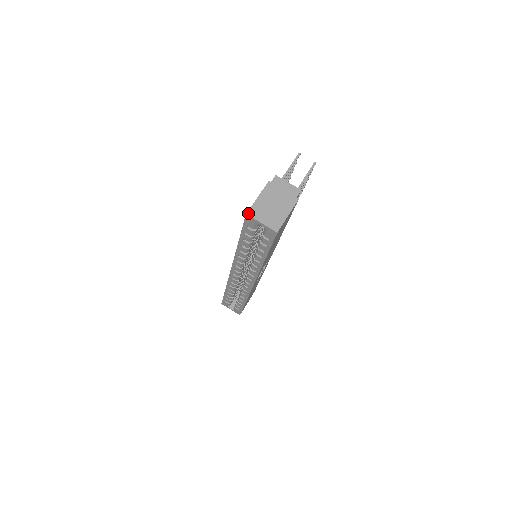
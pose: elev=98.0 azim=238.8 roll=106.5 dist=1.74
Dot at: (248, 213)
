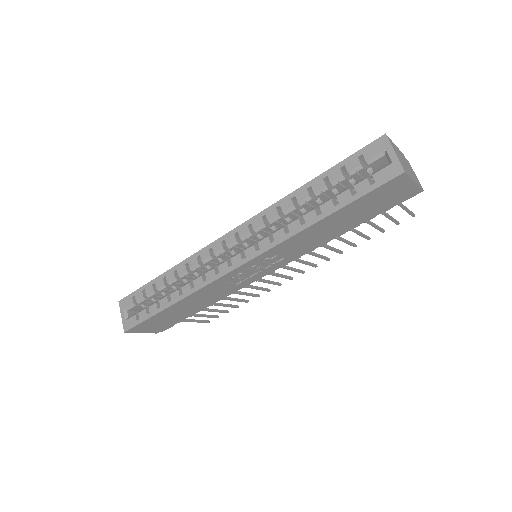
Dot at: (387, 136)
